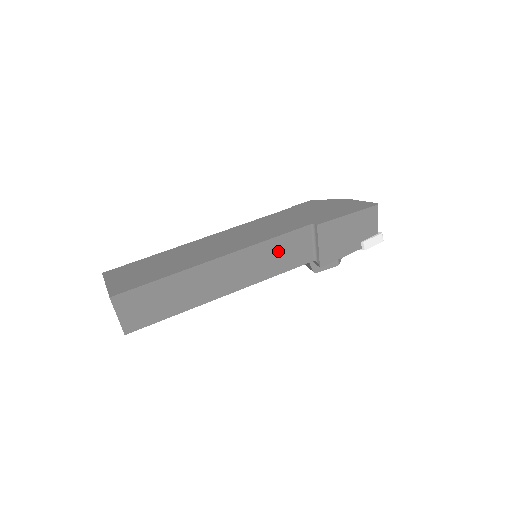
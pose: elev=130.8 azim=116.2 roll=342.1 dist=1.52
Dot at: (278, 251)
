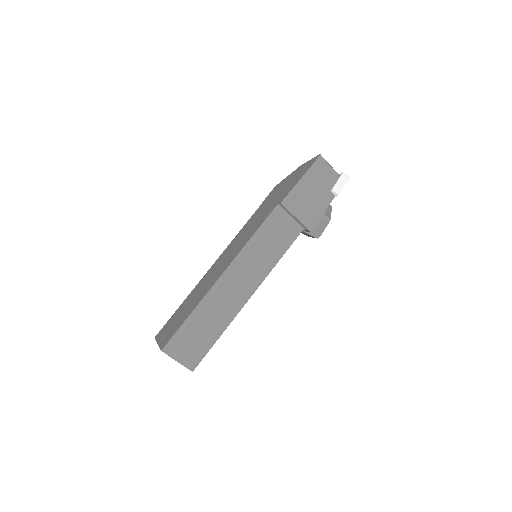
Dot at: (266, 242)
